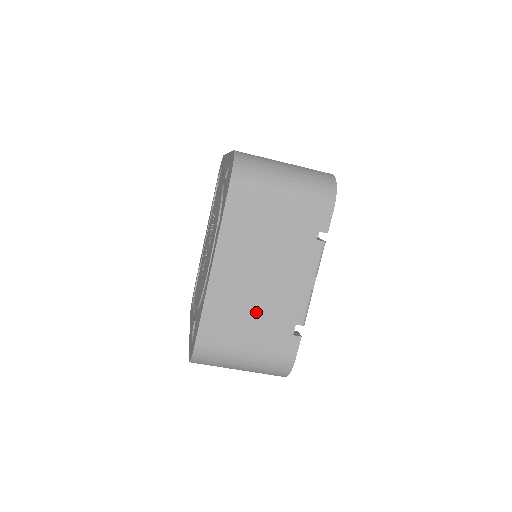
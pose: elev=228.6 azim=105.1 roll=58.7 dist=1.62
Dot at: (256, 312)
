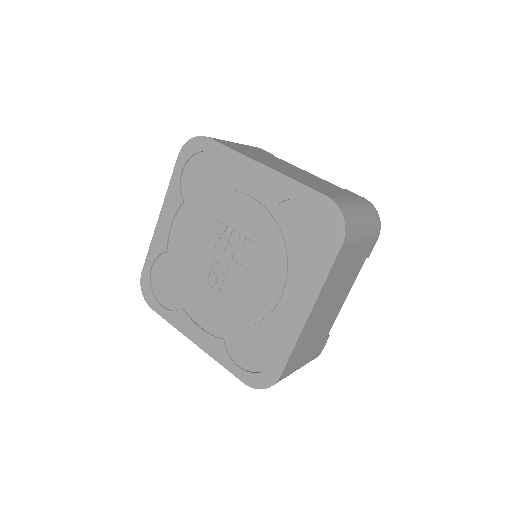
Dot at: (317, 334)
